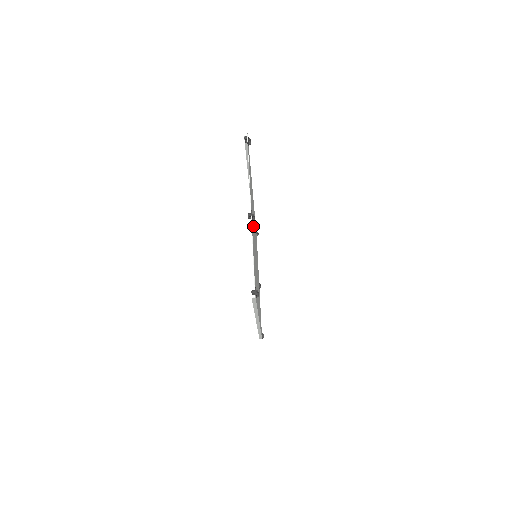
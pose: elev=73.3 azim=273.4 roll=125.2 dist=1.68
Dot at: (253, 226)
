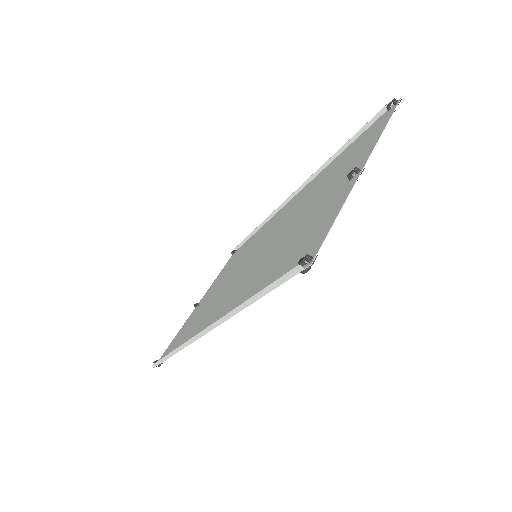
Dot at: (309, 207)
